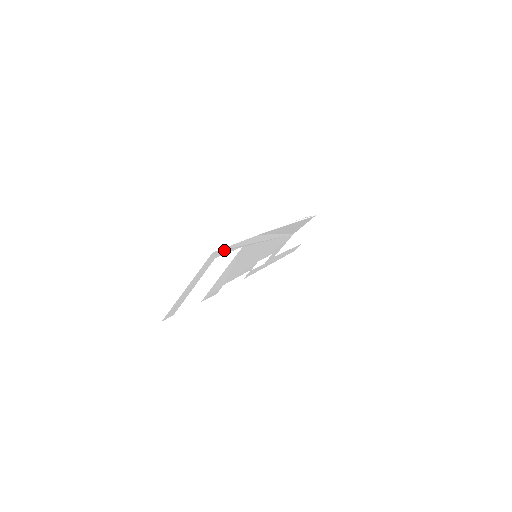
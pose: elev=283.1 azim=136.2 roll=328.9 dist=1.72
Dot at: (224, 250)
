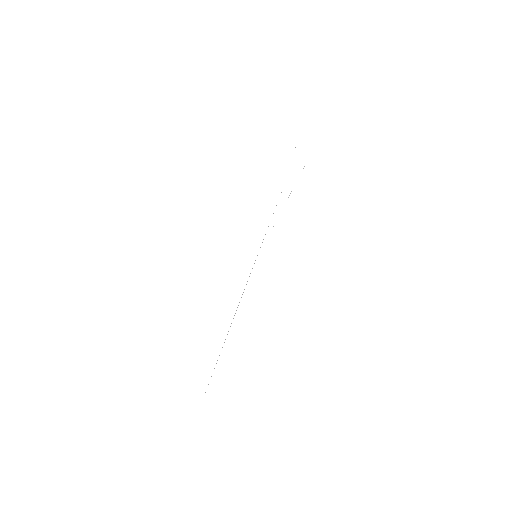
Dot at: occluded
